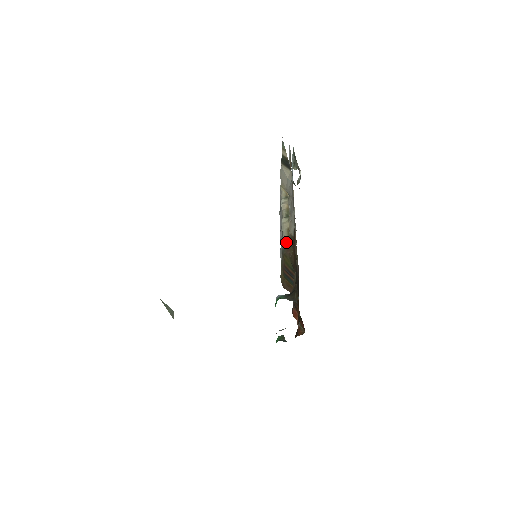
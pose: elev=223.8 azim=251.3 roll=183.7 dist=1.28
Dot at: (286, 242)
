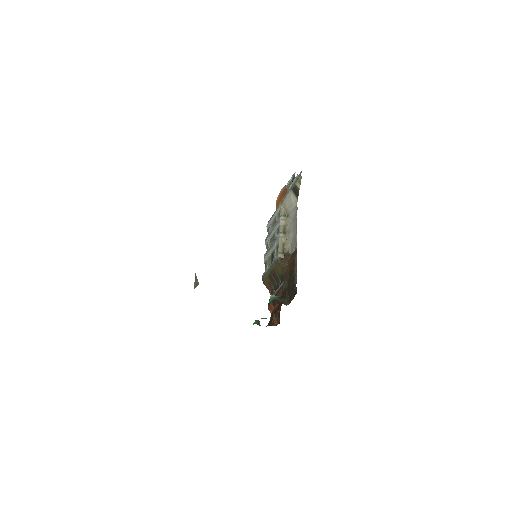
Dot at: (281, 254)
